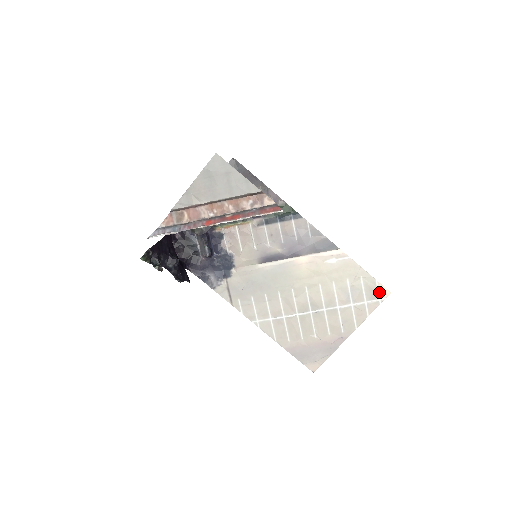
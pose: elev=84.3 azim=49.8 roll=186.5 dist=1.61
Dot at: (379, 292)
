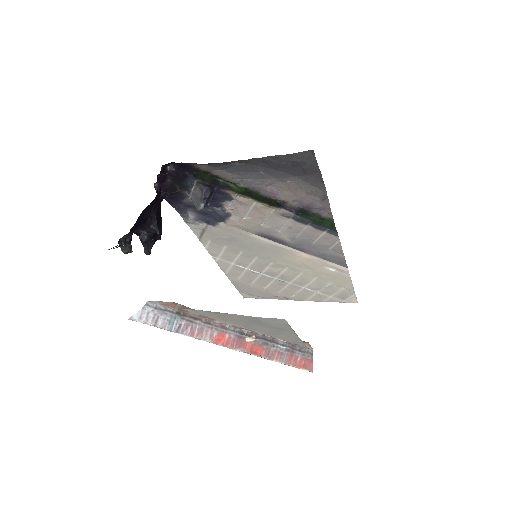
Dot at: (349, 299)
